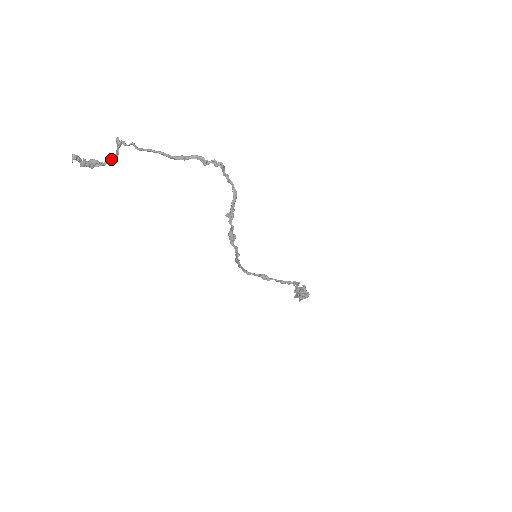
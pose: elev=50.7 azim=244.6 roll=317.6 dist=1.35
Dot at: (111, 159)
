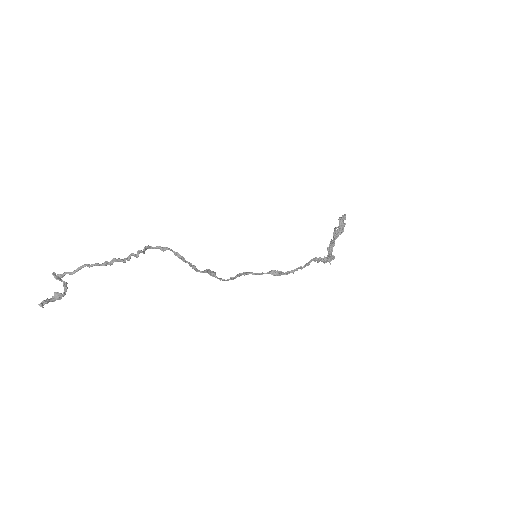
Dot at: (64, 290)
